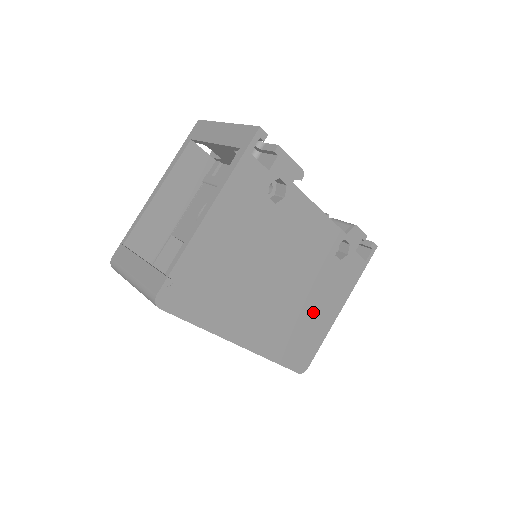
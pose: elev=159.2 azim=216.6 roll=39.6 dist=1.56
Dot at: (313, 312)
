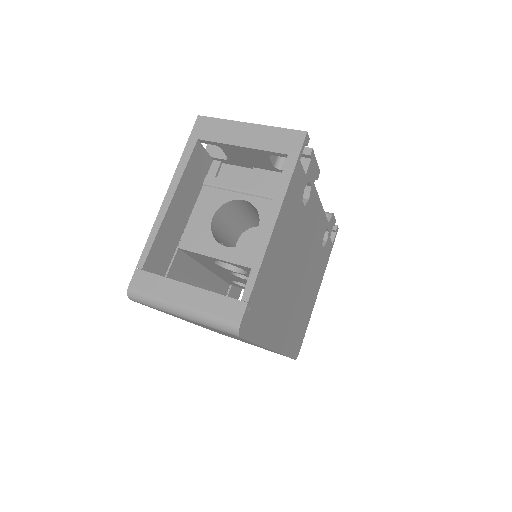
Dot at: (307, 300)
